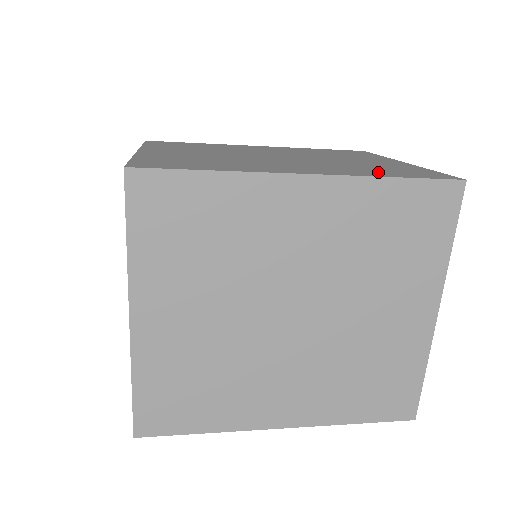
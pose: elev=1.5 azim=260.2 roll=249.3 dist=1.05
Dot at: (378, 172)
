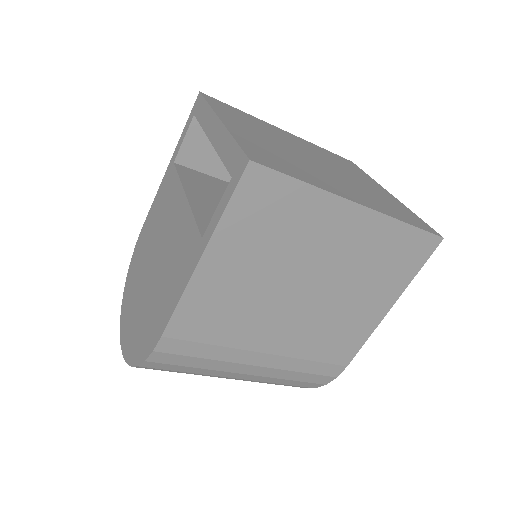
Dot at: occluded
